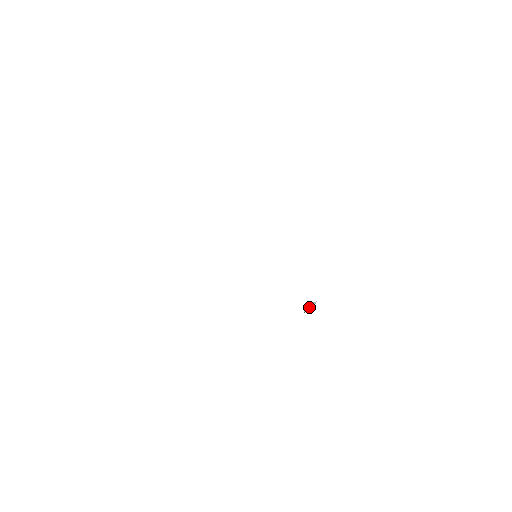
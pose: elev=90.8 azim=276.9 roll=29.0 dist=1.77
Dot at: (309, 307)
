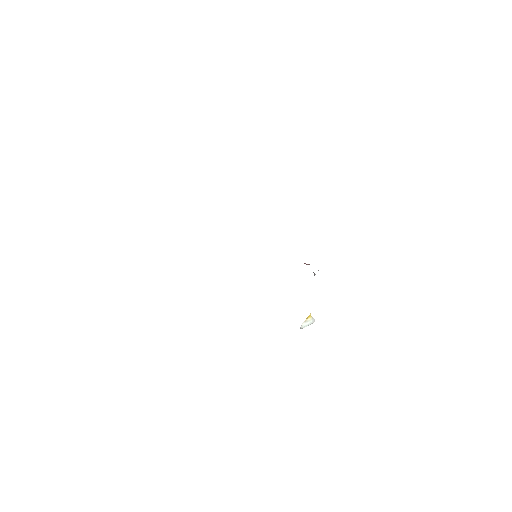
Dot at: (306, 322)
